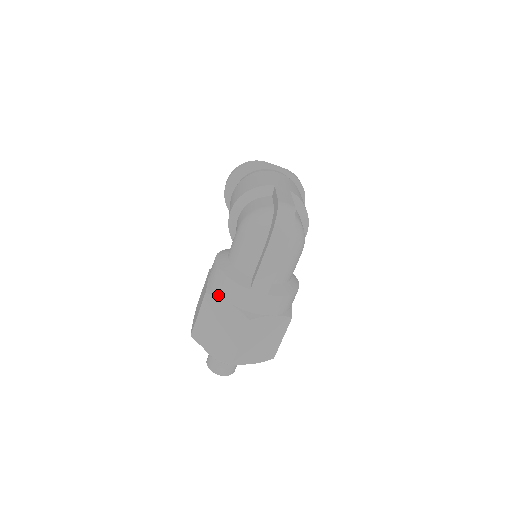
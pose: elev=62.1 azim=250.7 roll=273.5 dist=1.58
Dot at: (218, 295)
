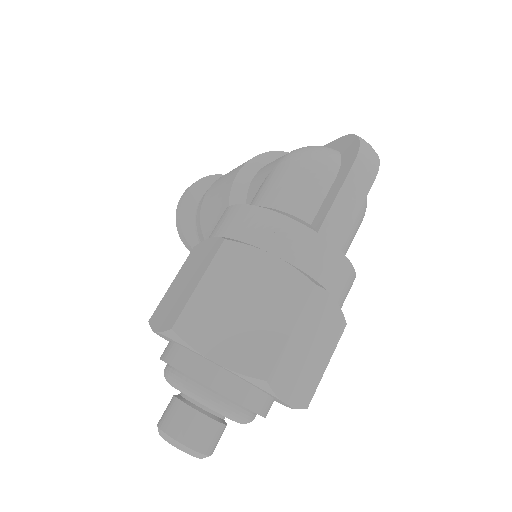
Dot at: (250, 244)
